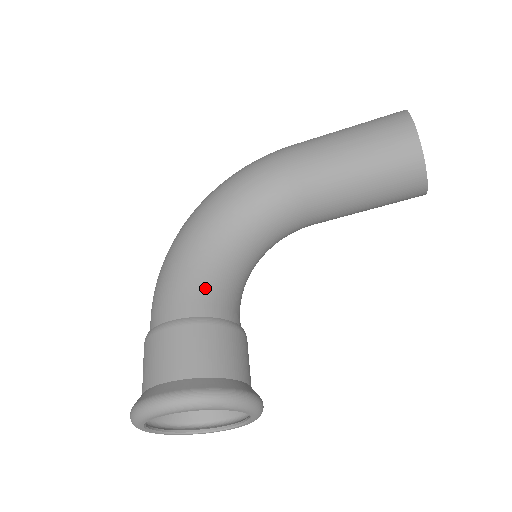
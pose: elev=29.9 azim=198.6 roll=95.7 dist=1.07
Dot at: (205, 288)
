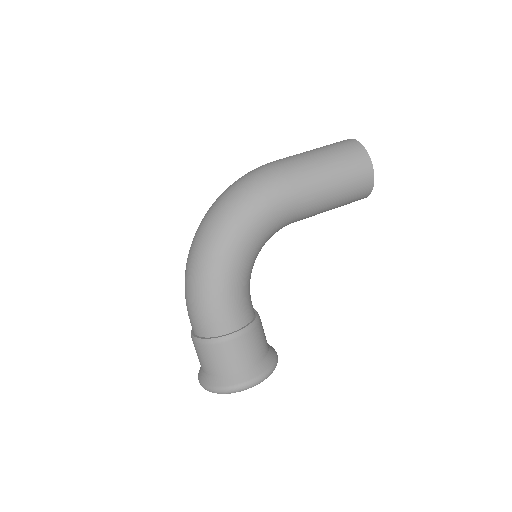
Dot at: (244, 302)
